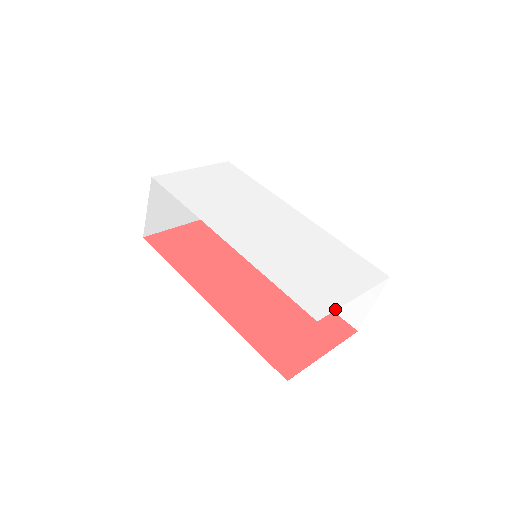
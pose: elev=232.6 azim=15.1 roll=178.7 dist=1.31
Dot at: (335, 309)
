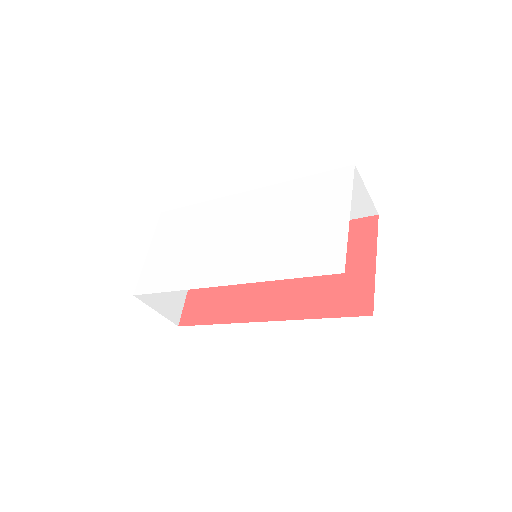
Dot at: (346, 246)
